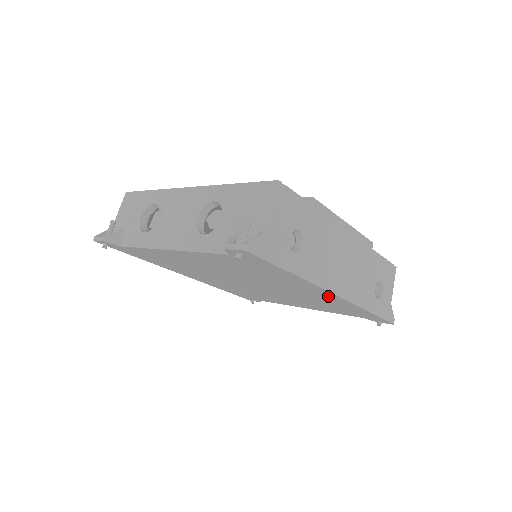
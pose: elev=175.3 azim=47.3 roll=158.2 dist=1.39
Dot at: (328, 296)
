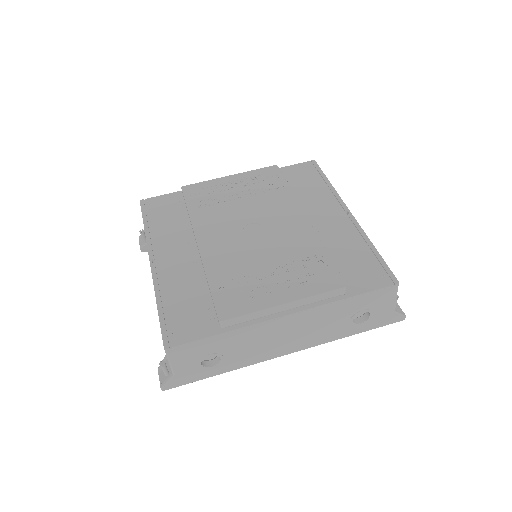
Dot at: occluded
